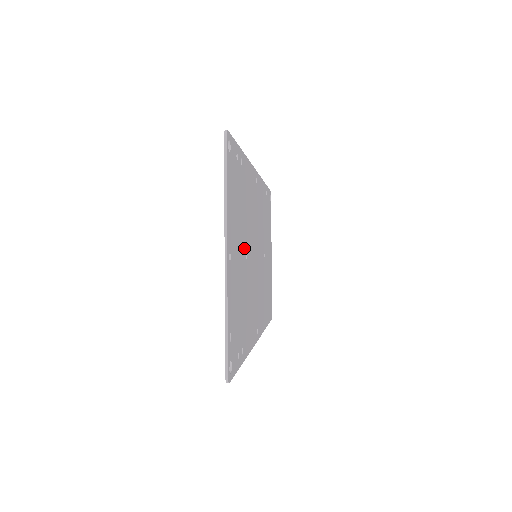
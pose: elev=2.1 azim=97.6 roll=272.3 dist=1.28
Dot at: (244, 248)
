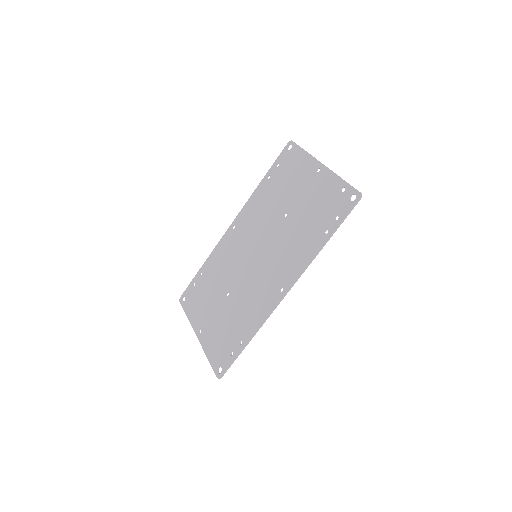
Dot at: (288, 207)
